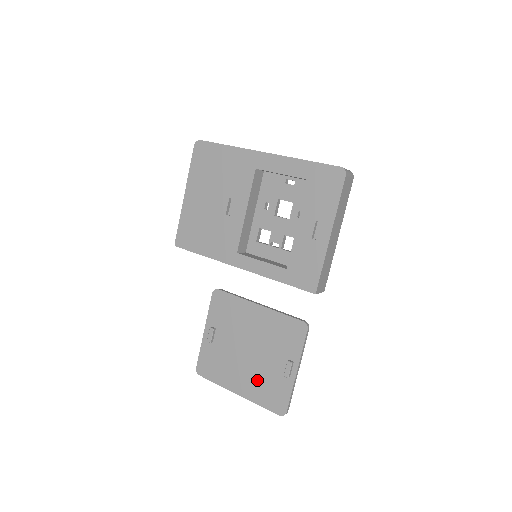
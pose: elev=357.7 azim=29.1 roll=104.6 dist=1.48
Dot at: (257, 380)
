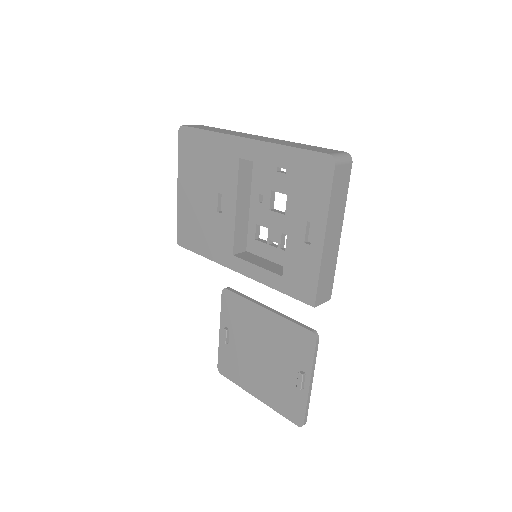
Dot at: (273, 387)
